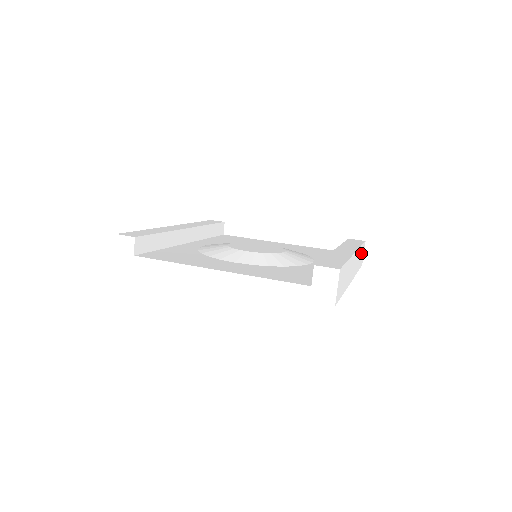
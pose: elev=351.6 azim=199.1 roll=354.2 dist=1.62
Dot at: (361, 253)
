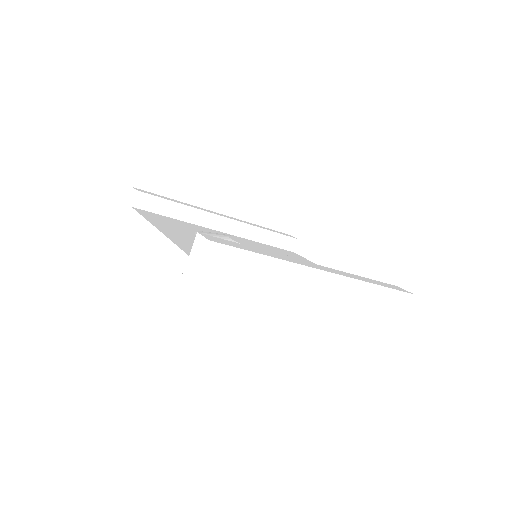
Dot at: (385, 299)
